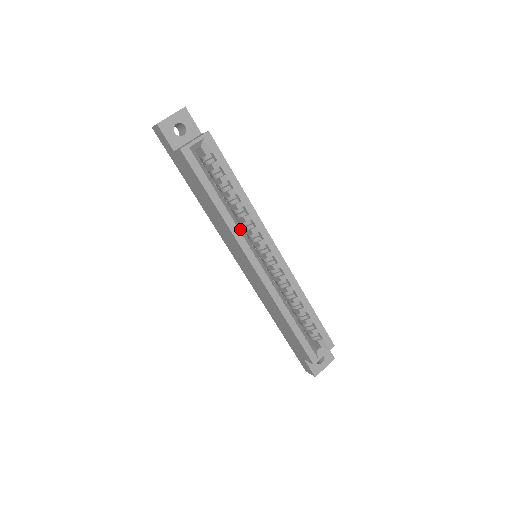
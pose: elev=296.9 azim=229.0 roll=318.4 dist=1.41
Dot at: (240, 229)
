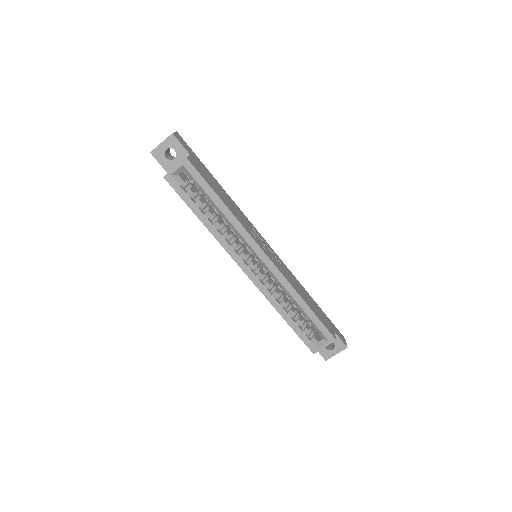
Dot at: (229, 238)
